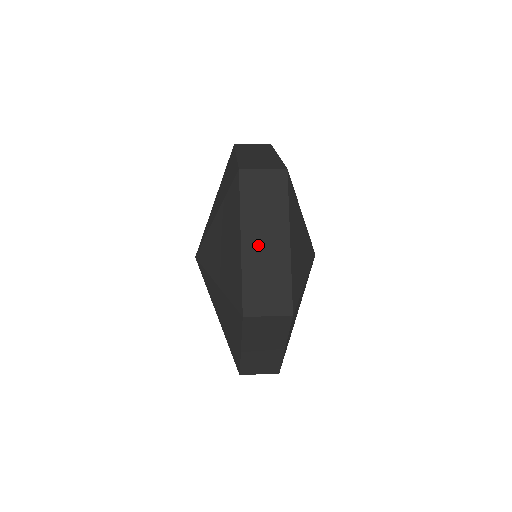
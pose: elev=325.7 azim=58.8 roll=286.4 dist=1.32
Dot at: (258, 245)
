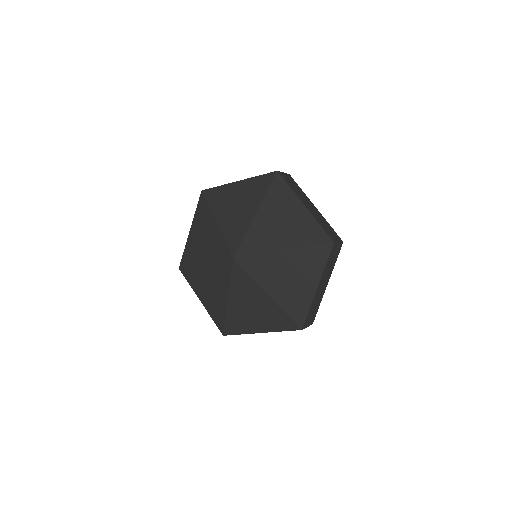
Dot at: occluded
